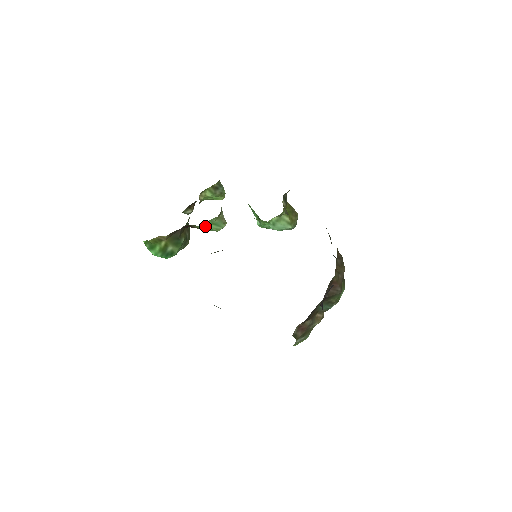
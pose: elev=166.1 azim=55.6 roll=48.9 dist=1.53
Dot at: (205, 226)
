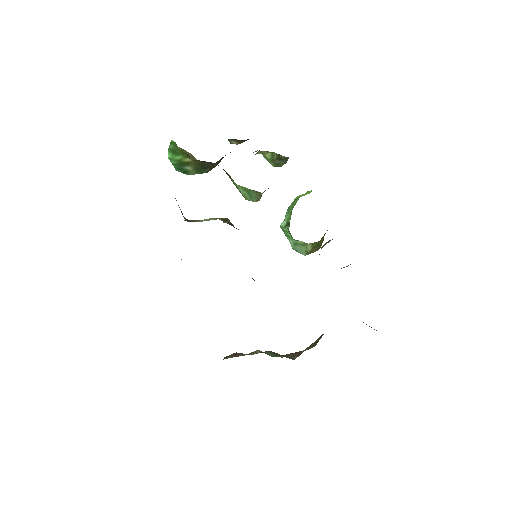
Dot at: (240, 188)
